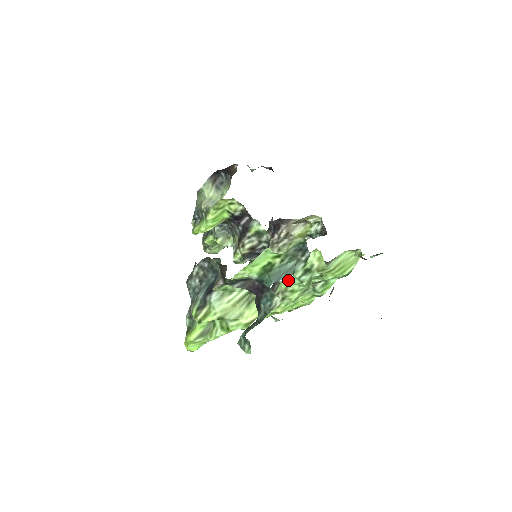
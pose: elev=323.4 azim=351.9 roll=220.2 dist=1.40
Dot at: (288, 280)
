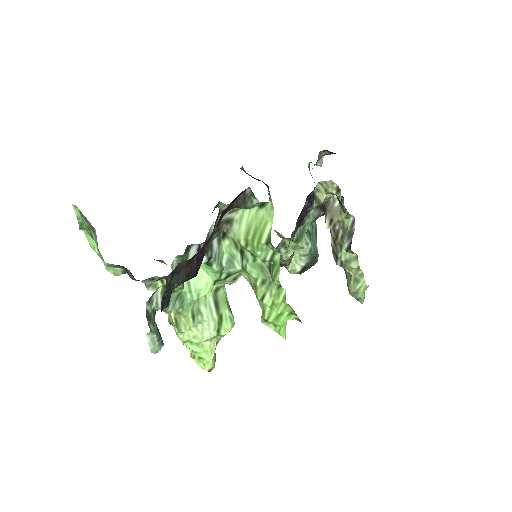
Dot at: (204, 267)
